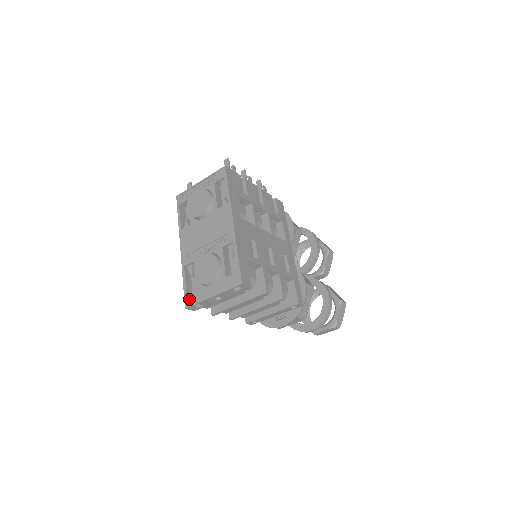
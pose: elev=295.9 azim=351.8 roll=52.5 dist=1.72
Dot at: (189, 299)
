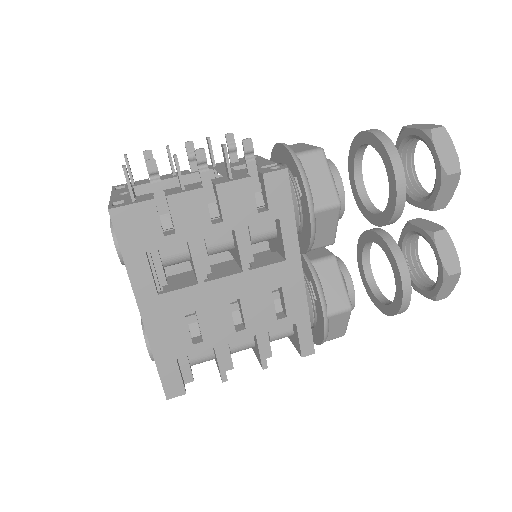
Dot at: occluded
